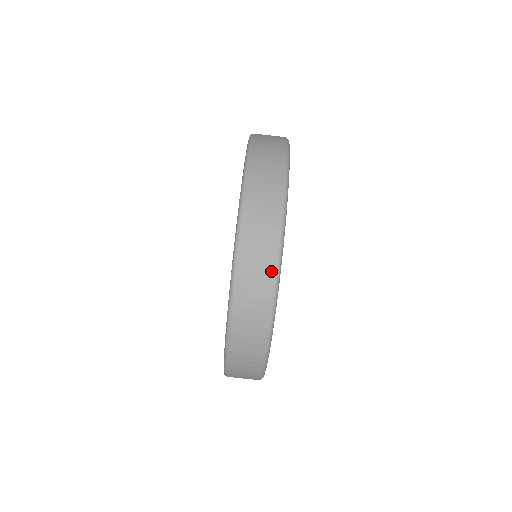
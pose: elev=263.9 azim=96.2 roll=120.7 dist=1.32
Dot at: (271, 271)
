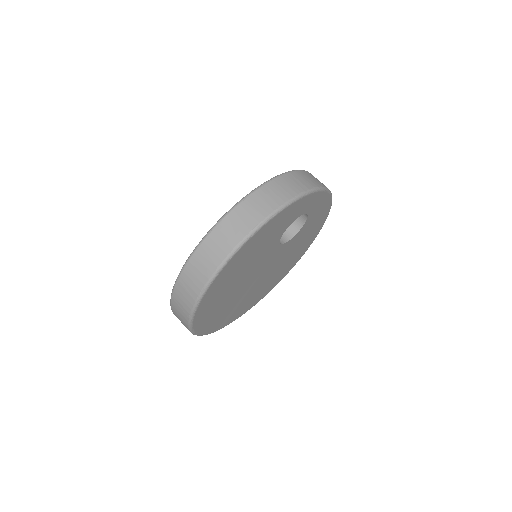
Dot at: (247, 229)
